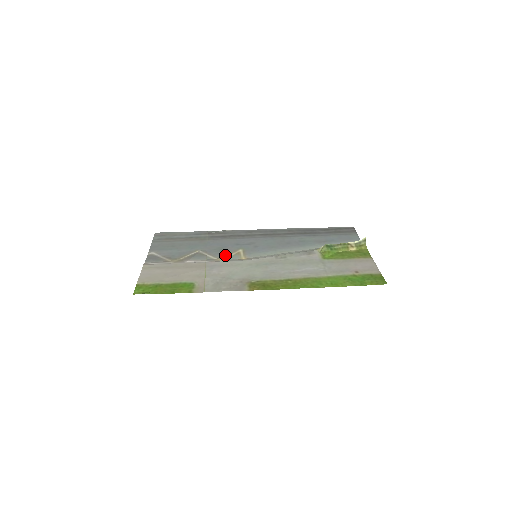
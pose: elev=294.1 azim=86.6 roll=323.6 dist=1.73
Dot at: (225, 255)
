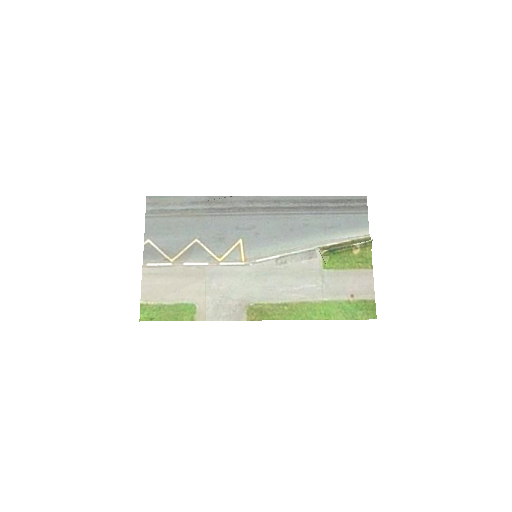
Dot at: (224, 250)
